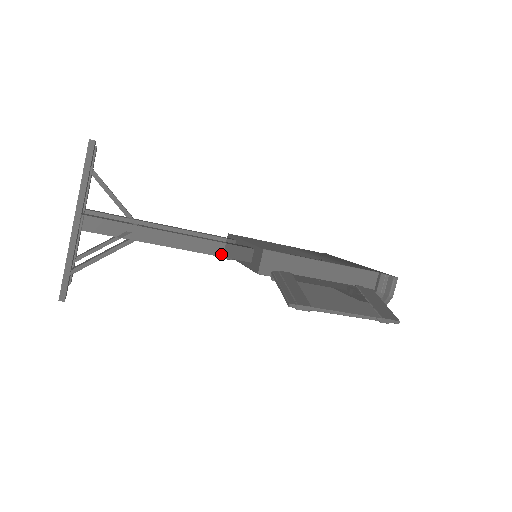
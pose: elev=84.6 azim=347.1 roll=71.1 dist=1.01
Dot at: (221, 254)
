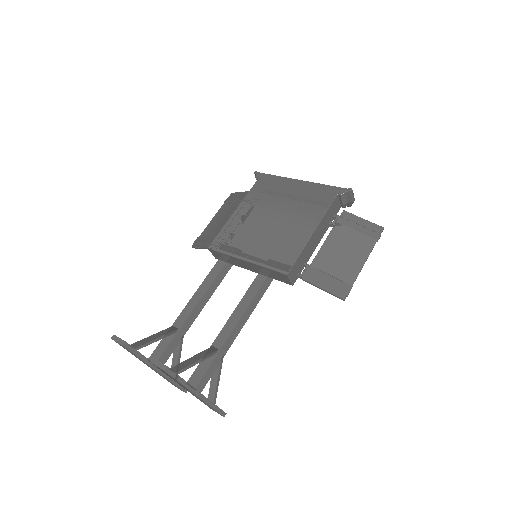
Dot at: (260, 297)
